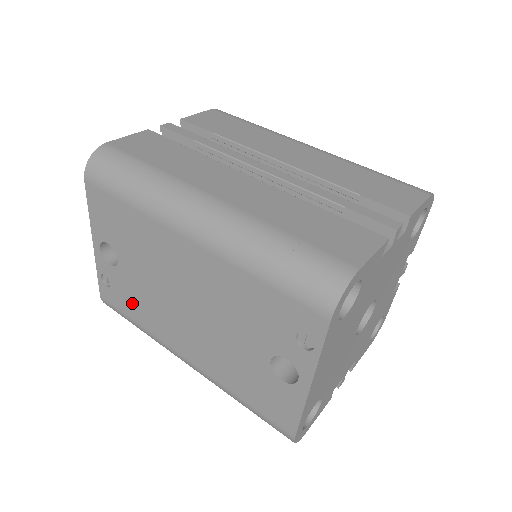
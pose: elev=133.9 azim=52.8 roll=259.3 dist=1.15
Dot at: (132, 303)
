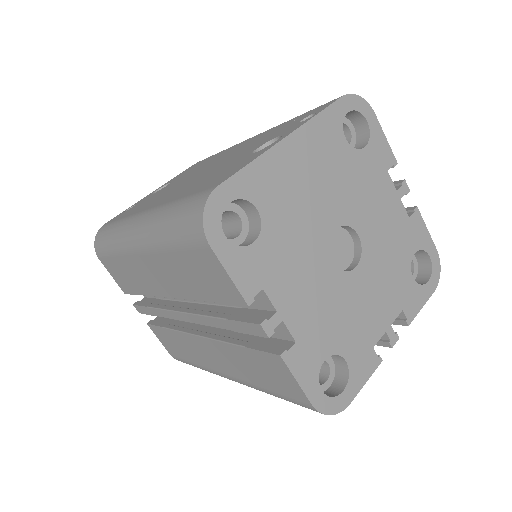
Dot at: occluded
